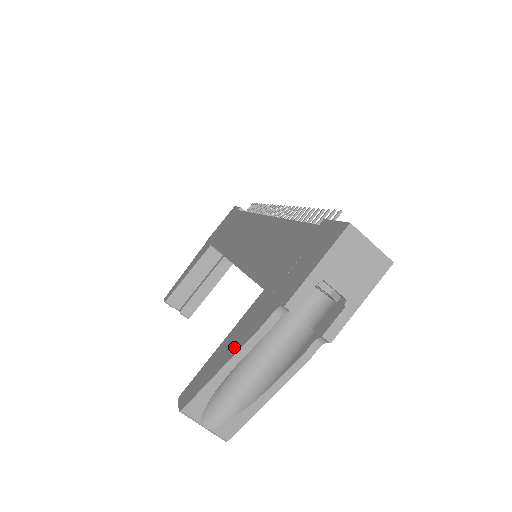
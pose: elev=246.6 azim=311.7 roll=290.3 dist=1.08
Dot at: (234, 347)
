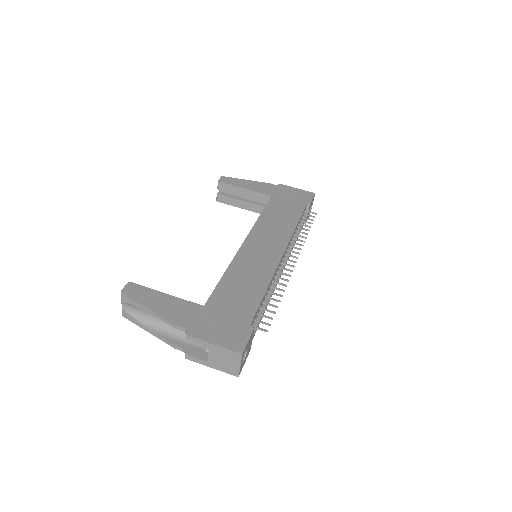
Dot at: (162, 309)
